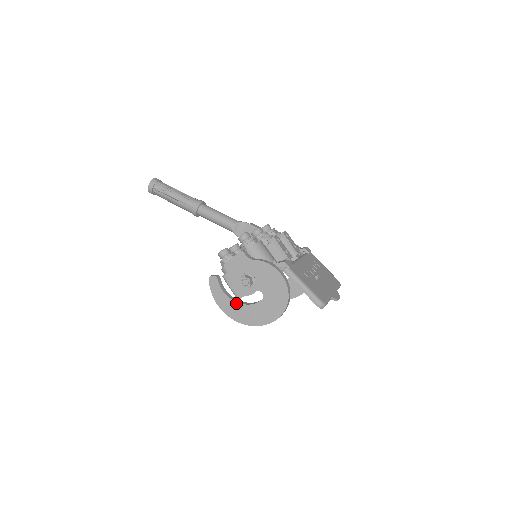
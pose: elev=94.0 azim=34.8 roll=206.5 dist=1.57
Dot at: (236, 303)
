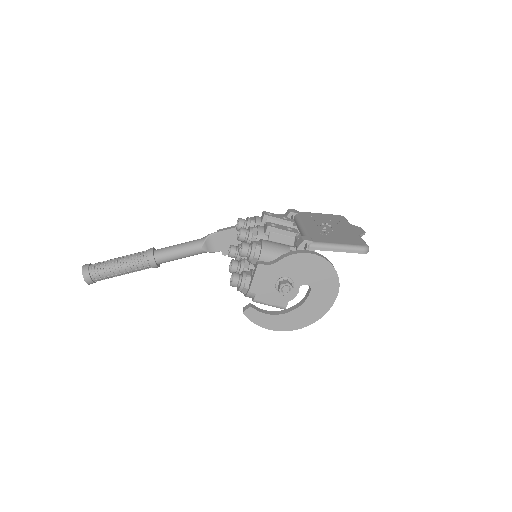
Dot at: (288, 314)
